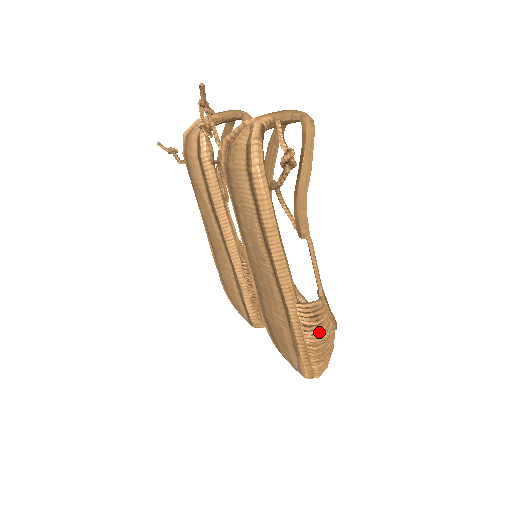
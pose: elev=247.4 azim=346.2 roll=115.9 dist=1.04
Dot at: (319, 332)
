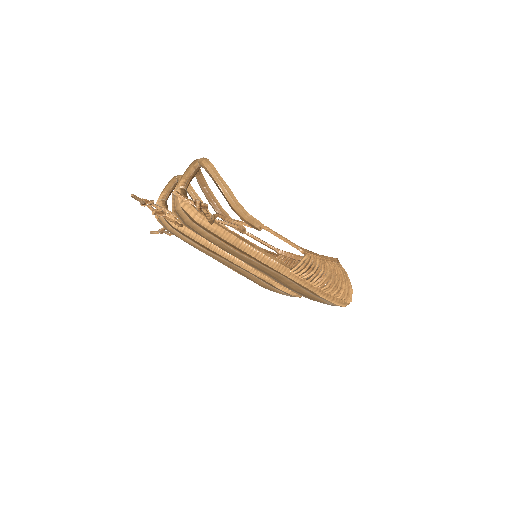
Dot at: (321, 275)
